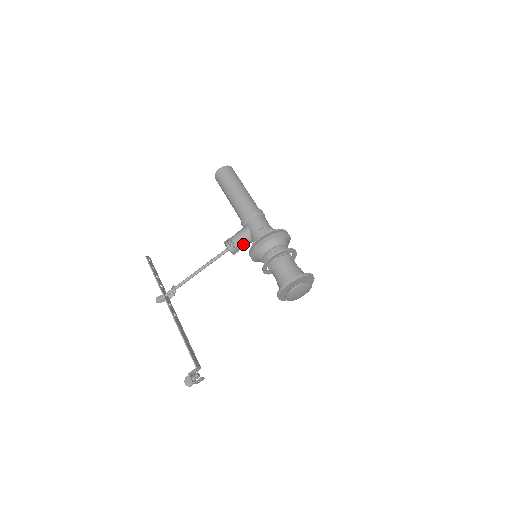
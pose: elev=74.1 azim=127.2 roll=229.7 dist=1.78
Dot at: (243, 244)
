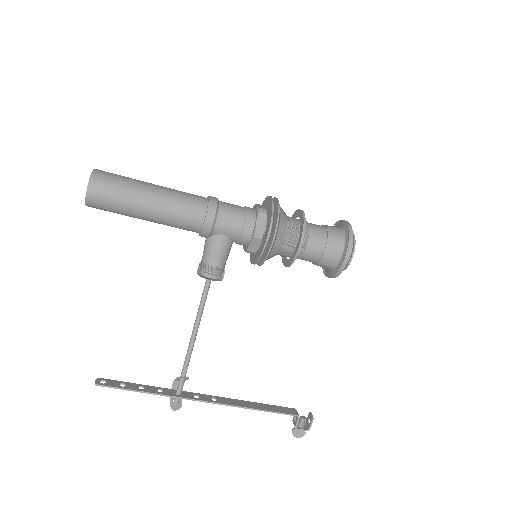
Dot at: (227, 257)
